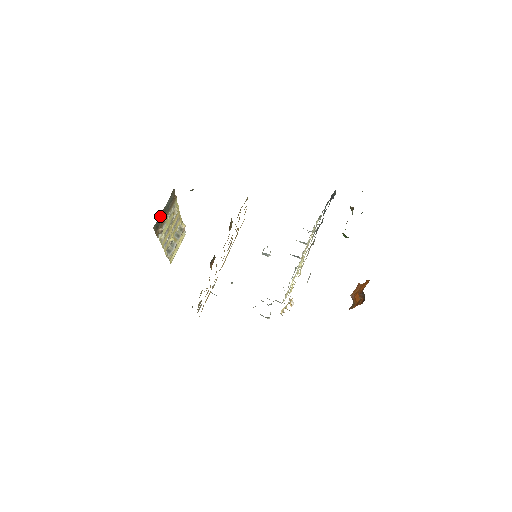
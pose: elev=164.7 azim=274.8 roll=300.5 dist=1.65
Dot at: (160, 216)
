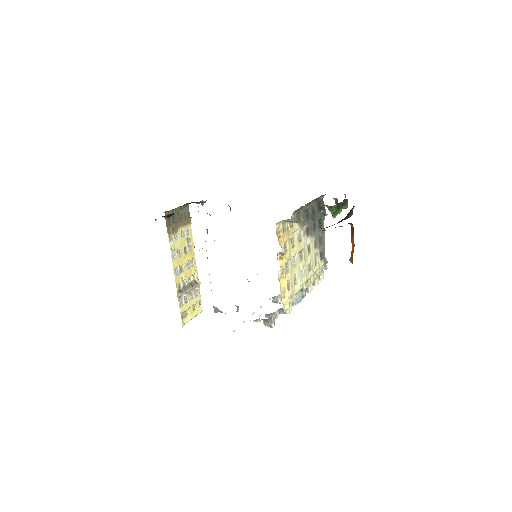
Dot at: occluded
